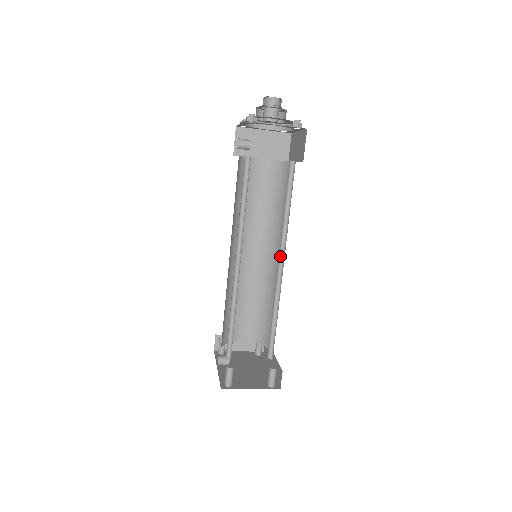
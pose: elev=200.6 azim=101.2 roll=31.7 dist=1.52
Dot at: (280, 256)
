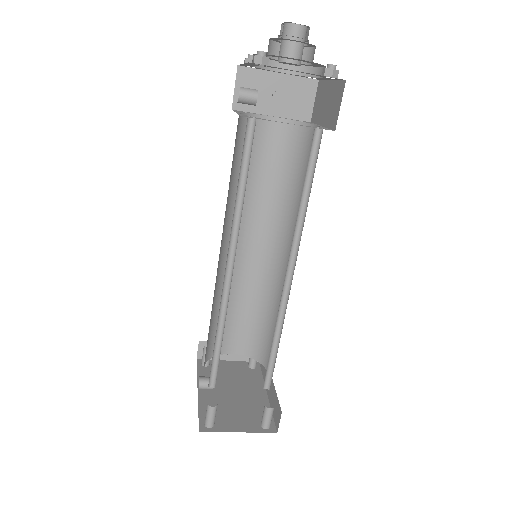
Dot at: (289, 262)
